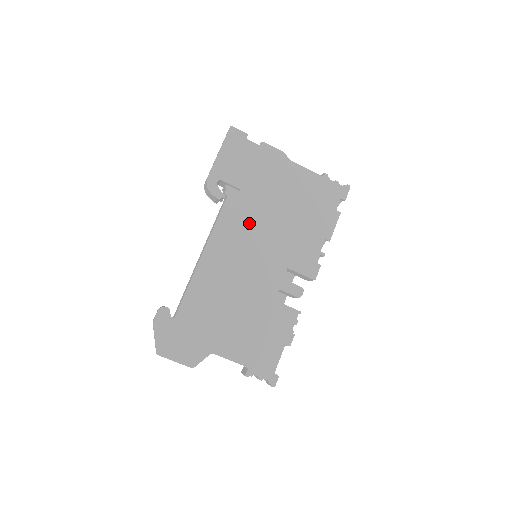
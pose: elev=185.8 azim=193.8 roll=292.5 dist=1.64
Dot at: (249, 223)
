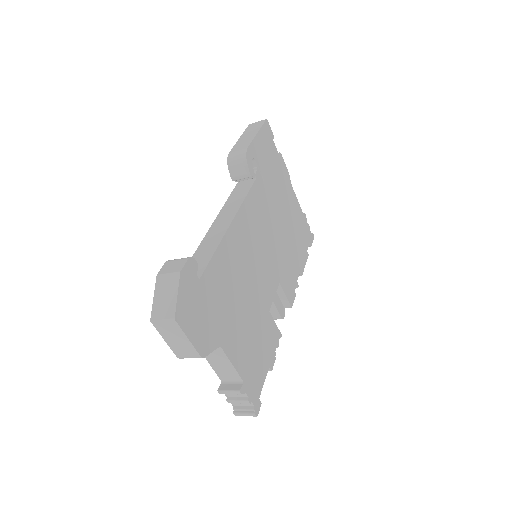
Dot at: (265, 217)
